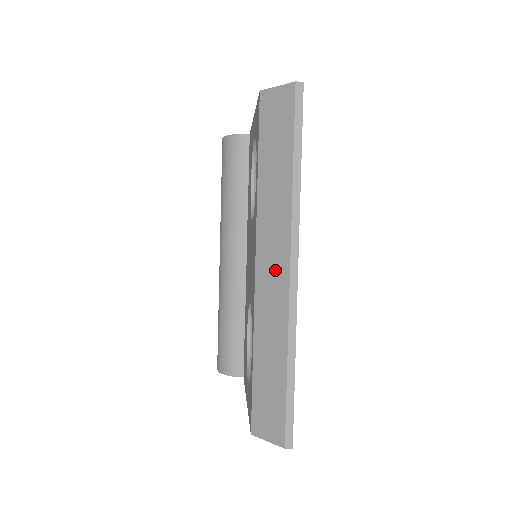
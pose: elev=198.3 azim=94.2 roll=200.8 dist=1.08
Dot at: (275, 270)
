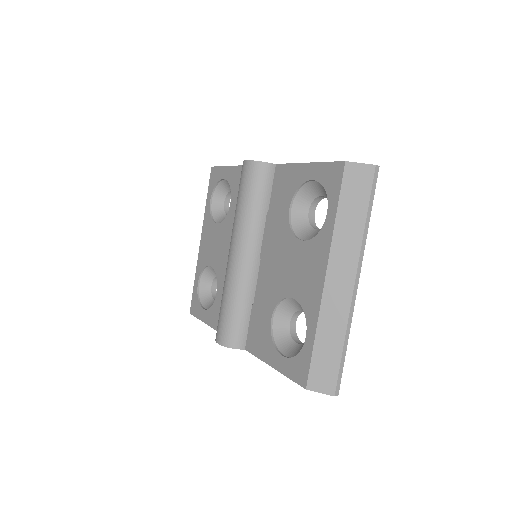
Dot at: (342, 283)
